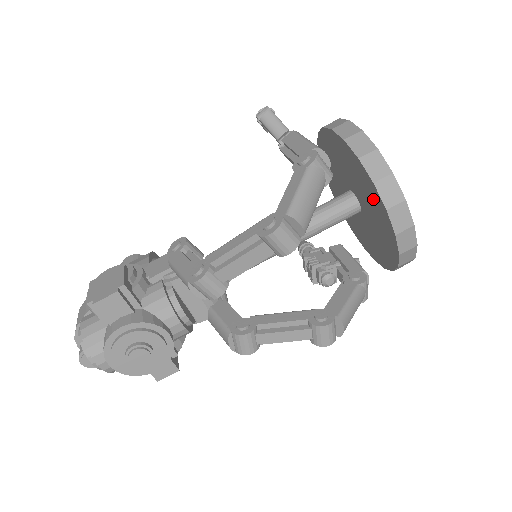
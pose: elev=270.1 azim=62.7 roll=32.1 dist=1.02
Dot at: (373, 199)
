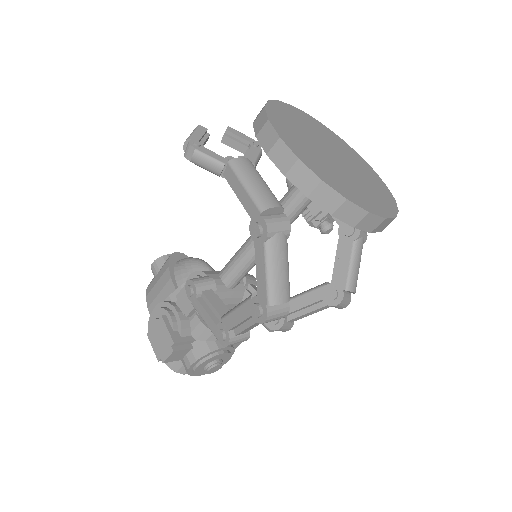
Dot at: occluded
